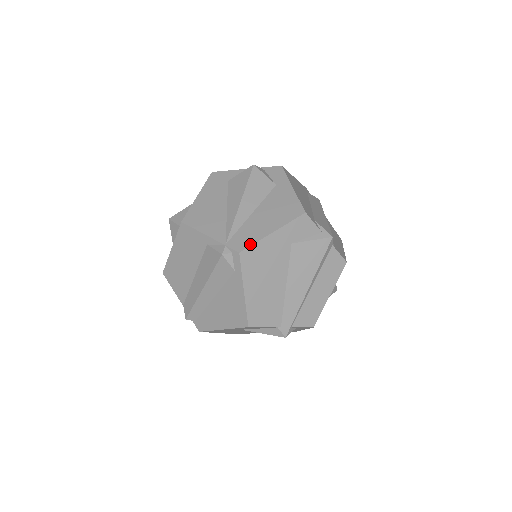
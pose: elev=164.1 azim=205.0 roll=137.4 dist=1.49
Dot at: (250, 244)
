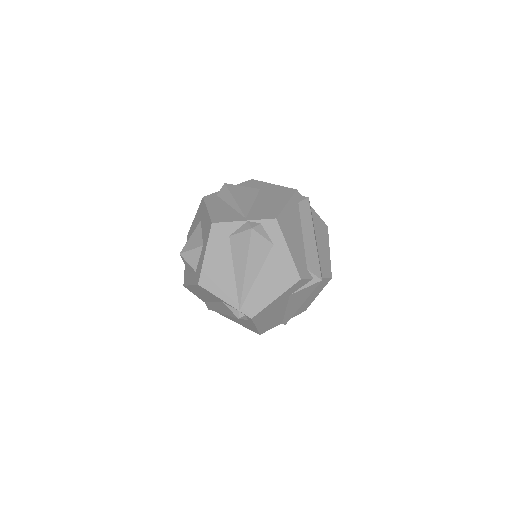
Dot at: (259, 311)
